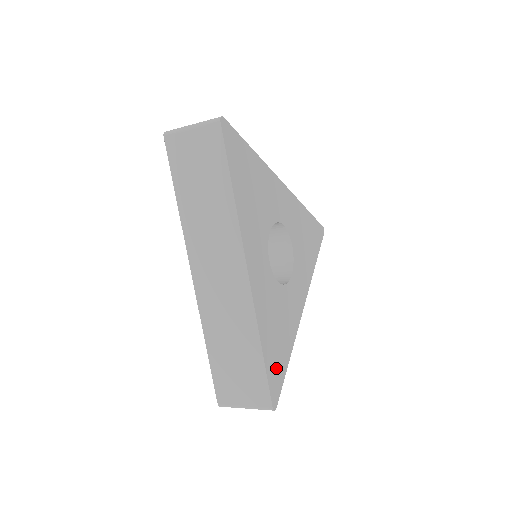
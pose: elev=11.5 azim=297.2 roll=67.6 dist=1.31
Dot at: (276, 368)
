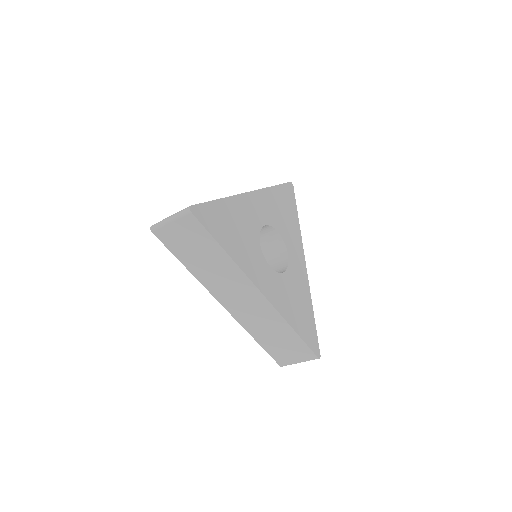
Dot at: (309, 331)
